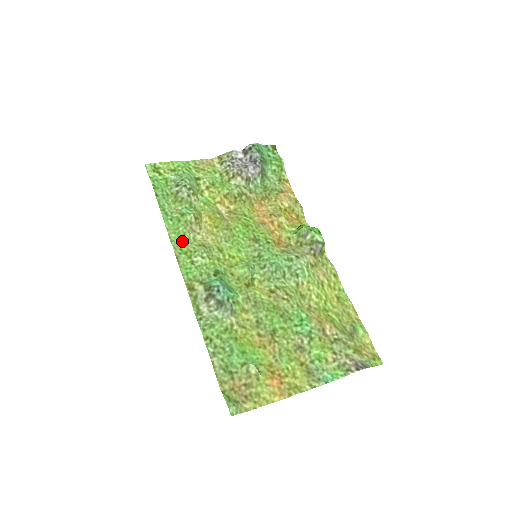
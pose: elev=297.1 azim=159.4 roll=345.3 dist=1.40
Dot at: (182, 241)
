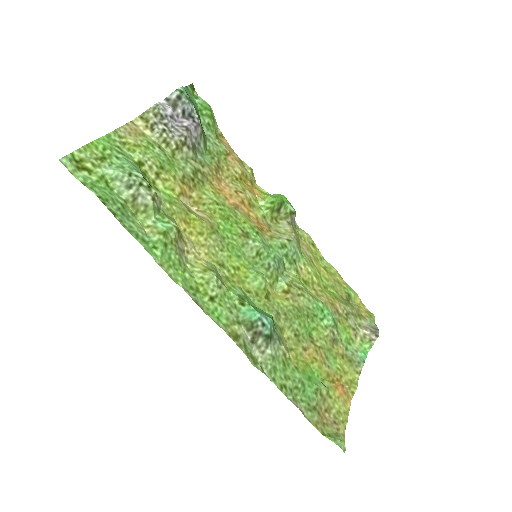
Dot at: (184, 274)
